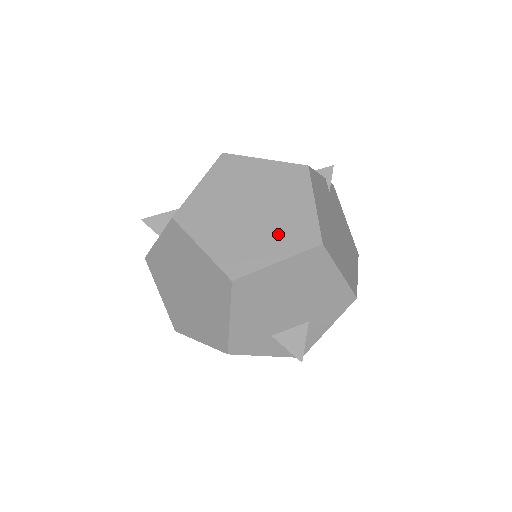
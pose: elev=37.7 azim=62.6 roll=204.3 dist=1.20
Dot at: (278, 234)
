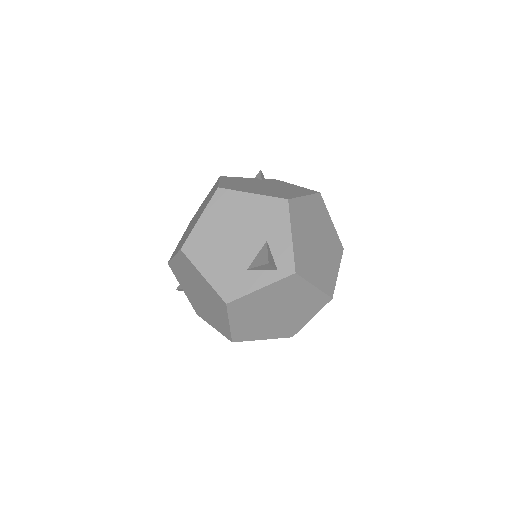
Dot at: occluded
